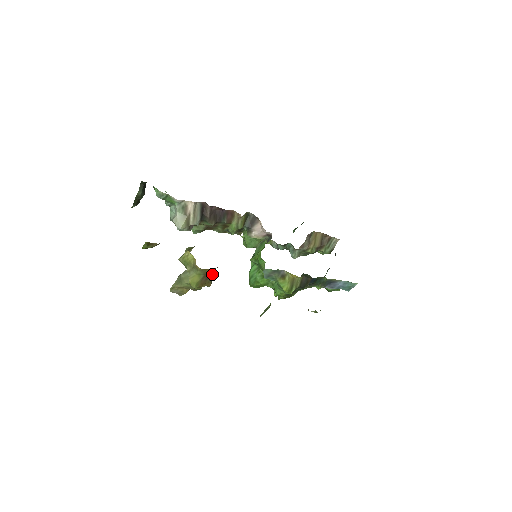
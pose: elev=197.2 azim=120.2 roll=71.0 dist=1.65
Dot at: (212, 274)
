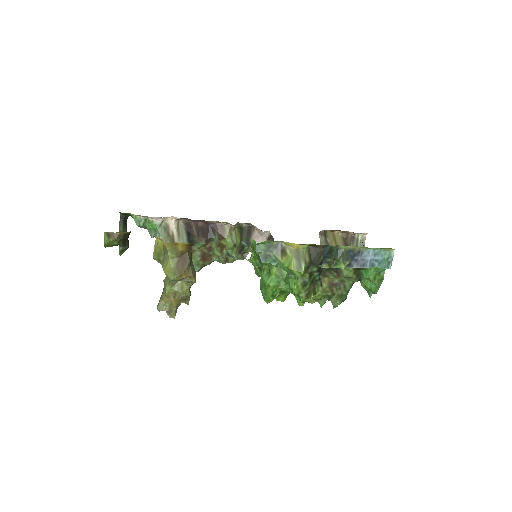
Dot at: (188, 256)
